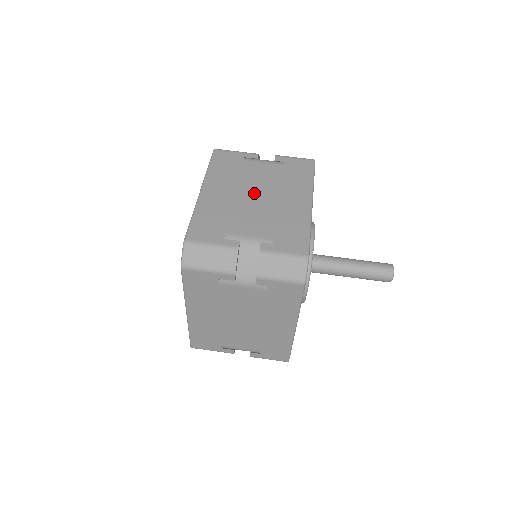
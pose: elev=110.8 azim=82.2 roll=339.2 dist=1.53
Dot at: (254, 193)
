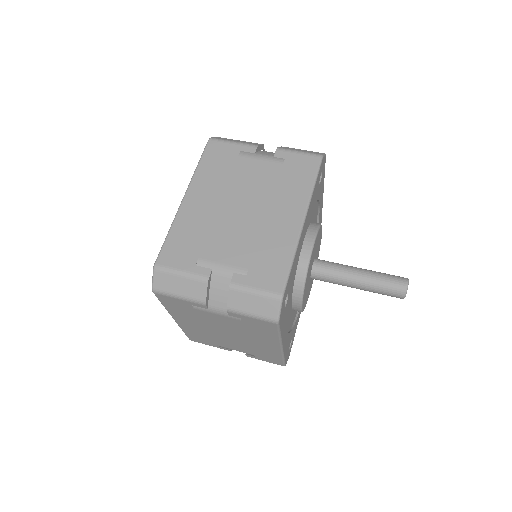
Dot at: (240, 204)
